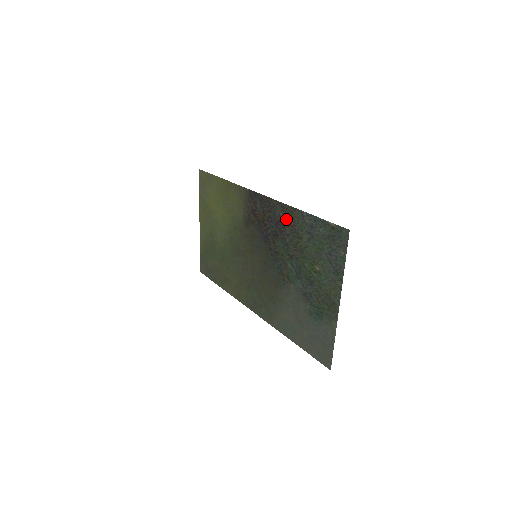
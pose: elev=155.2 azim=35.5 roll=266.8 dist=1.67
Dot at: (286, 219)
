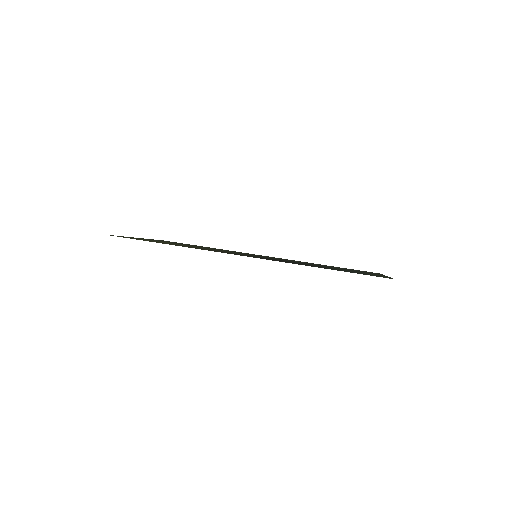
Dot at: occluded
